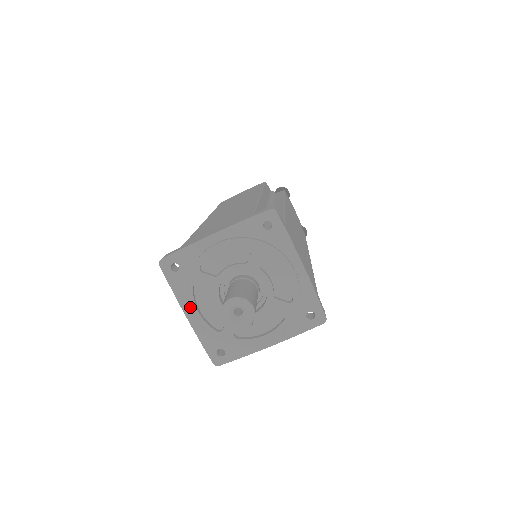
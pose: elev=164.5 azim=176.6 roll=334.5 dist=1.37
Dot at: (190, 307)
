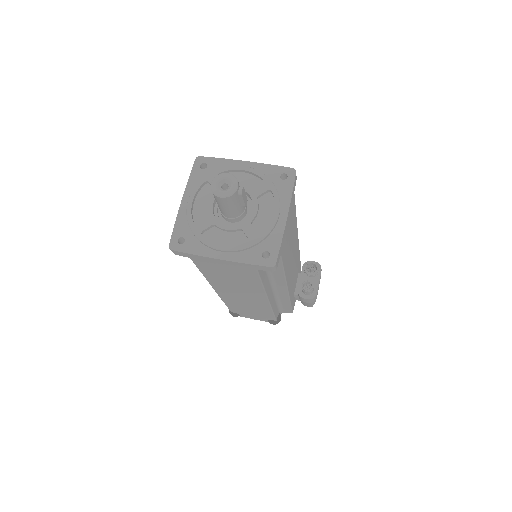
Dot at: (214, 248)
